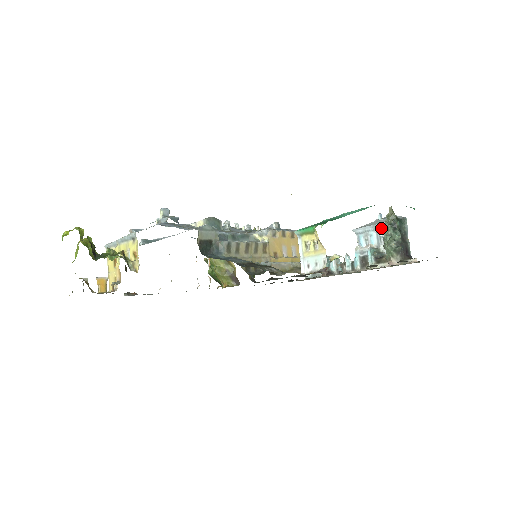
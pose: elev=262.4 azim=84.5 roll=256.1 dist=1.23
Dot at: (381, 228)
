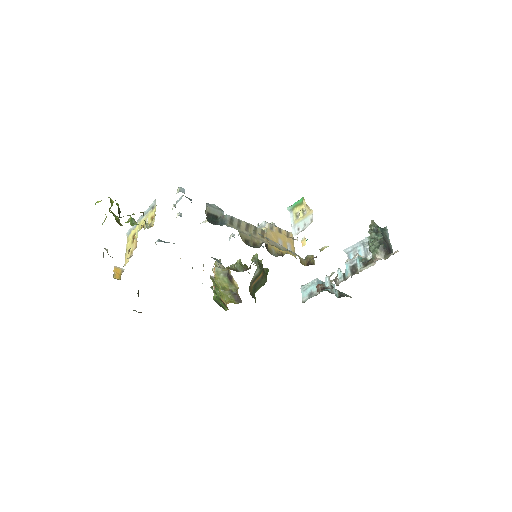
Dot at: (367, 242)
